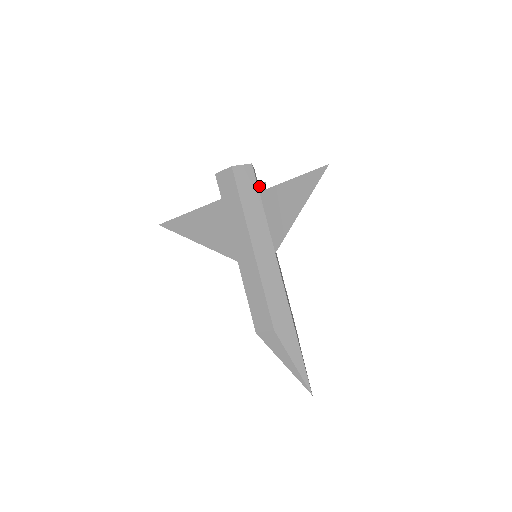
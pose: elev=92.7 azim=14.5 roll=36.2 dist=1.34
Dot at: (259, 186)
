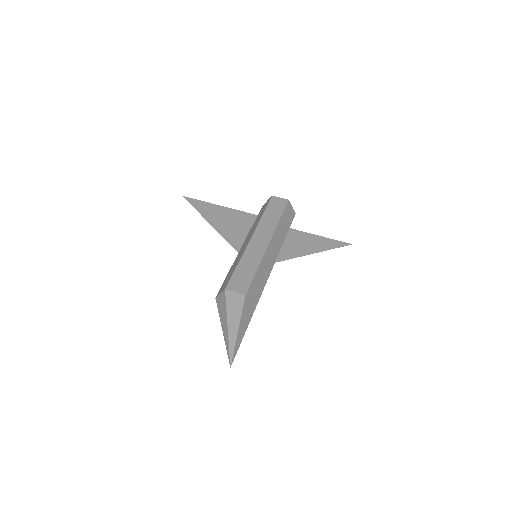
Dot at: occluded
